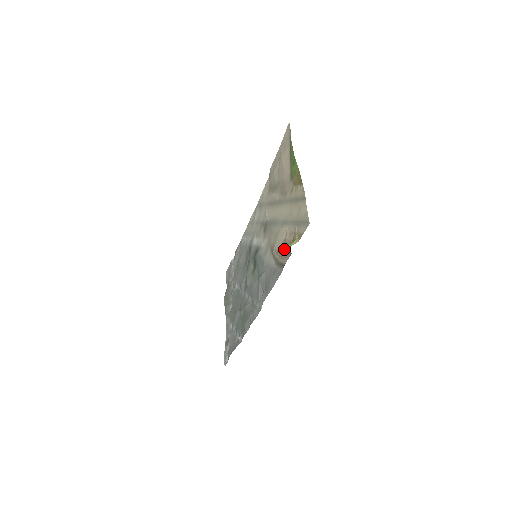
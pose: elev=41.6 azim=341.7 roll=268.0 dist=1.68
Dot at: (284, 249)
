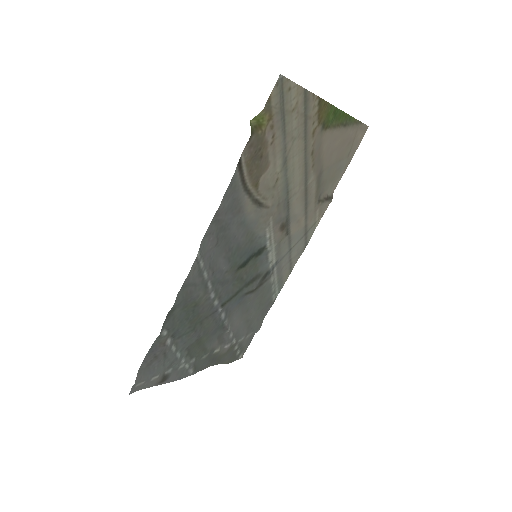
Dot at: (258, 162)
